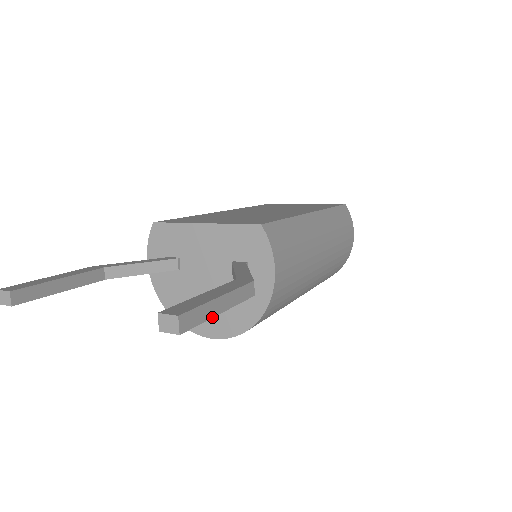
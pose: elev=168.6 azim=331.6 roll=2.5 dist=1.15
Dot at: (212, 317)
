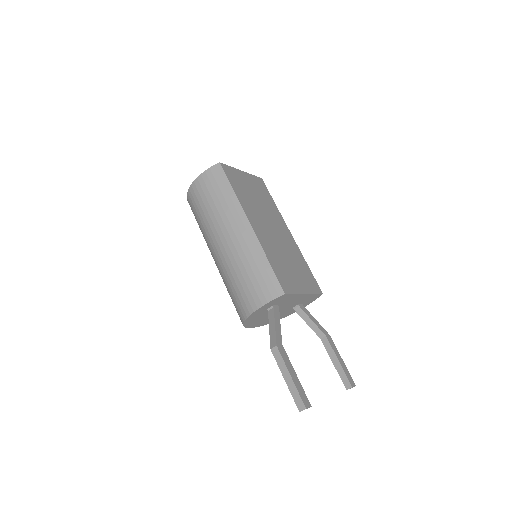
Dot at: occluded
